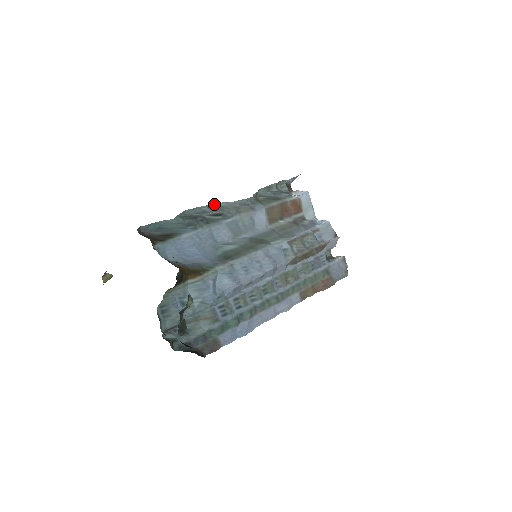
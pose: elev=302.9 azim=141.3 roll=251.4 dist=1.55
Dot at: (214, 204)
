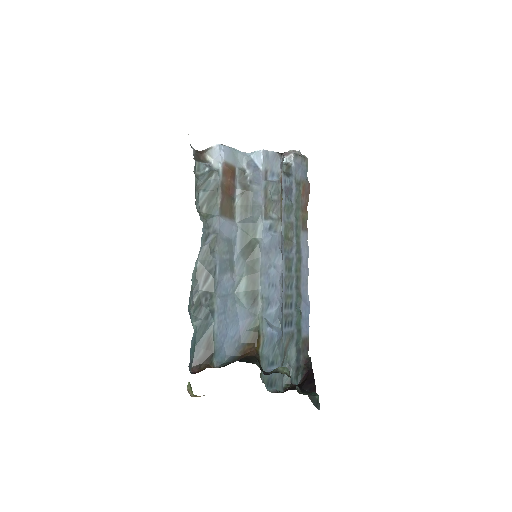
Dot at: (193, 273)
